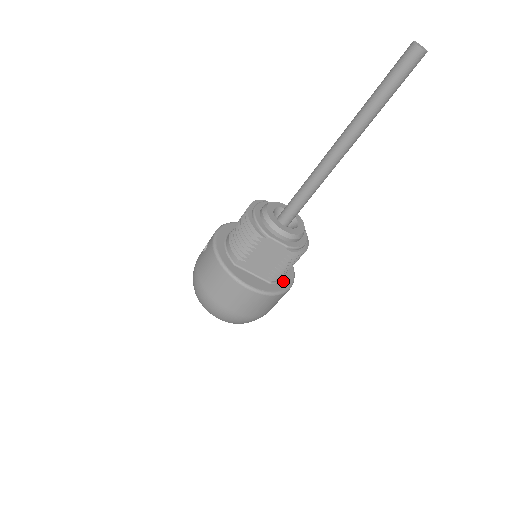
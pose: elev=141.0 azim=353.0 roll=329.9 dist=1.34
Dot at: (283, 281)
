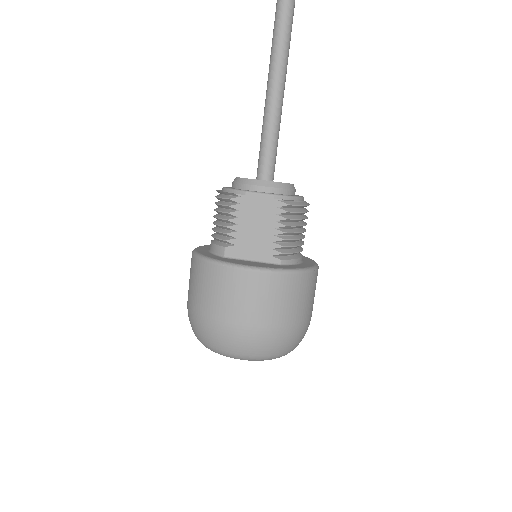
Dot at: (300, 265)
